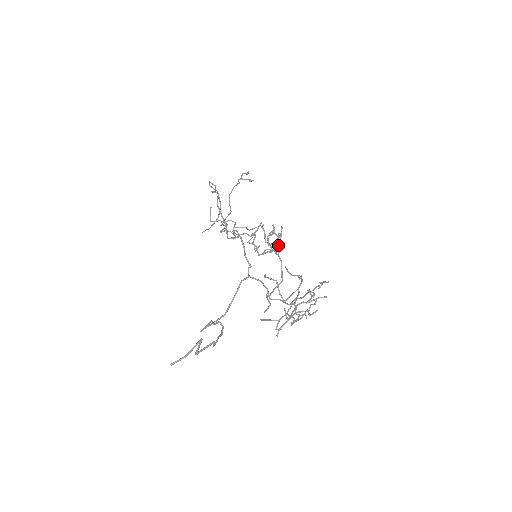
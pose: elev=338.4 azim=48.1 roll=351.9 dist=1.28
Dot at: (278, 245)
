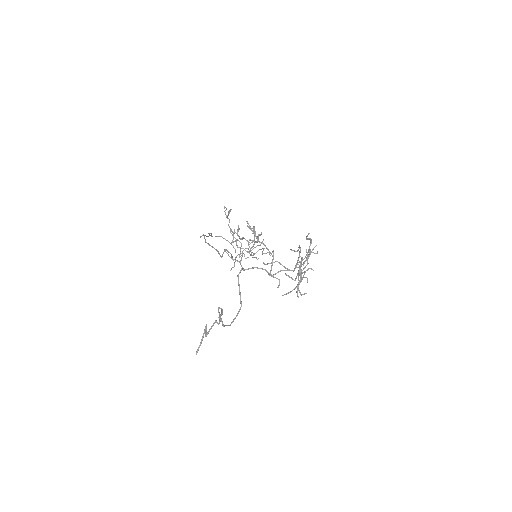
Dot at: (254, 235)
